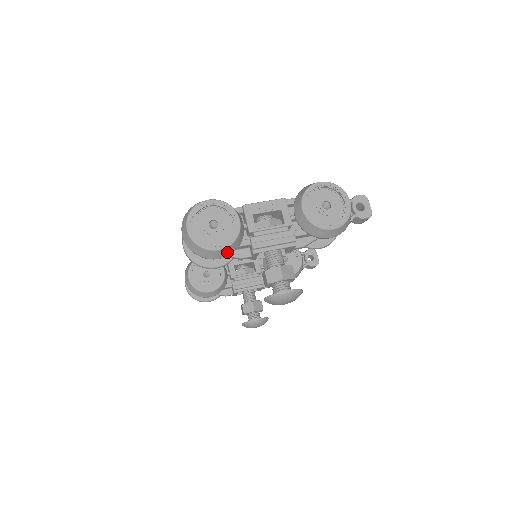
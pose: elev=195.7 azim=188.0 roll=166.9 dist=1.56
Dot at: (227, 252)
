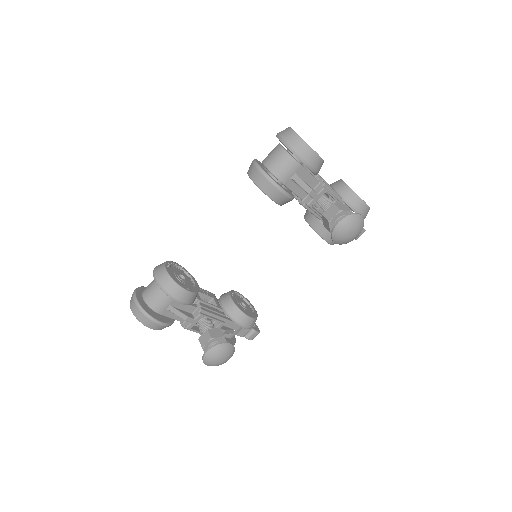
Dot at: (318, 166)
